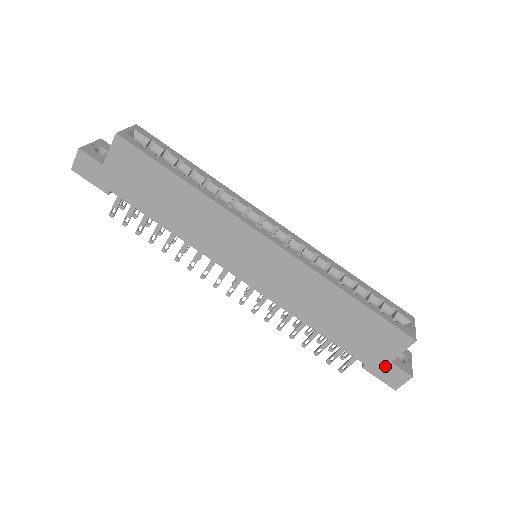
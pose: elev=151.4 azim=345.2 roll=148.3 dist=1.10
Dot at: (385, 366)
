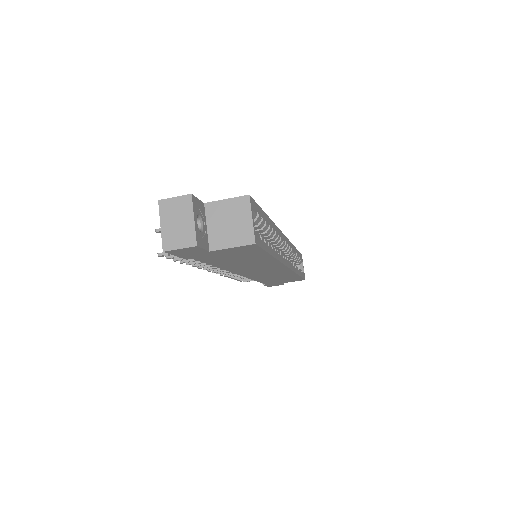
Dot at: (276, 284)
